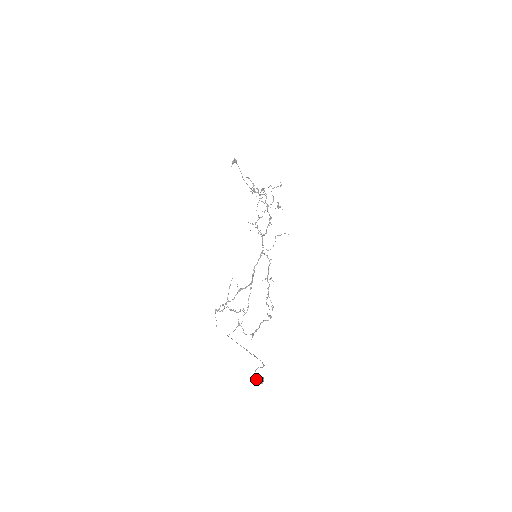
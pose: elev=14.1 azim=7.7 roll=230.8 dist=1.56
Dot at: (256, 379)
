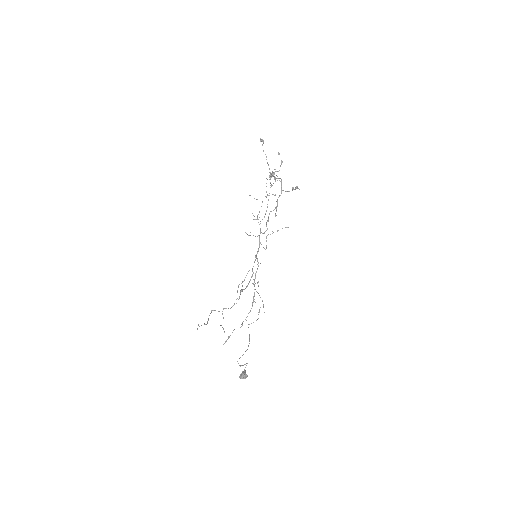
Dot at: (241, 373)
